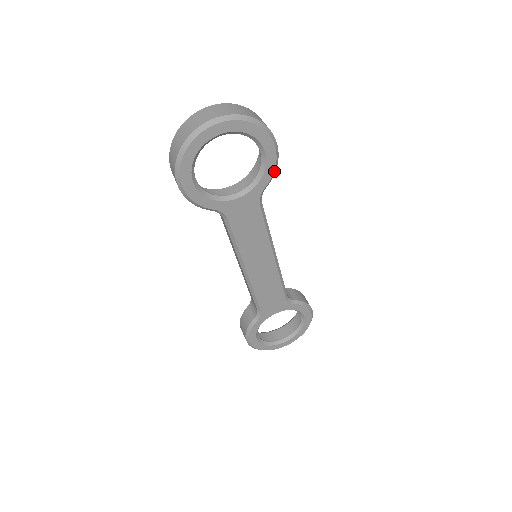
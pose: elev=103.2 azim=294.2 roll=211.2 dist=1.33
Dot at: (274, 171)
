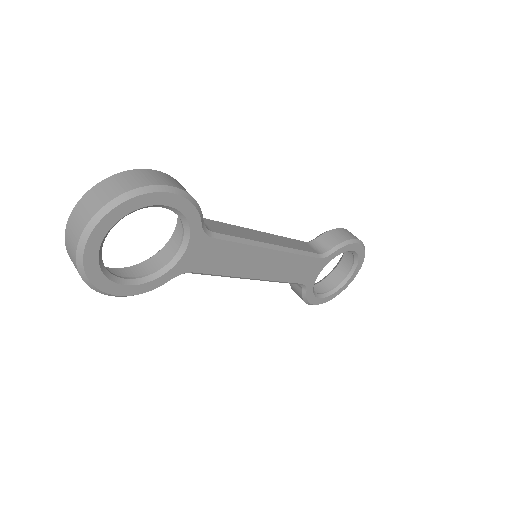
Dot at: (195, 206)
